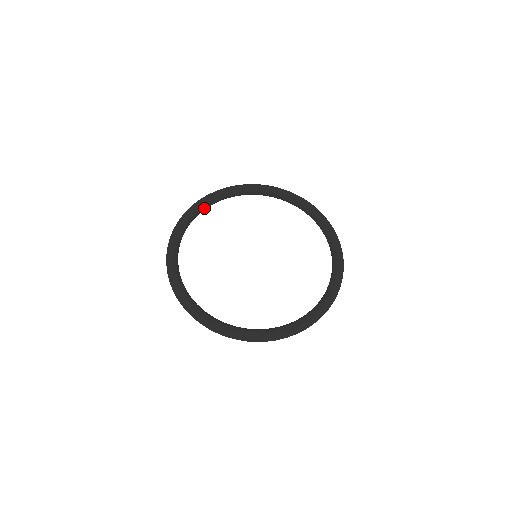
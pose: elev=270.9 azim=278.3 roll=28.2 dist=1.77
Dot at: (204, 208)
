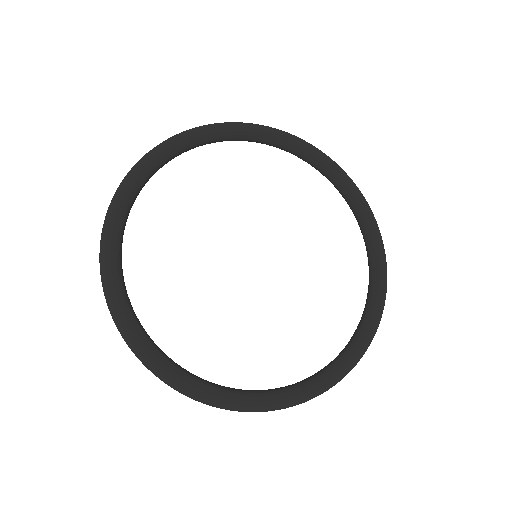
Dot at: (249, 139)
